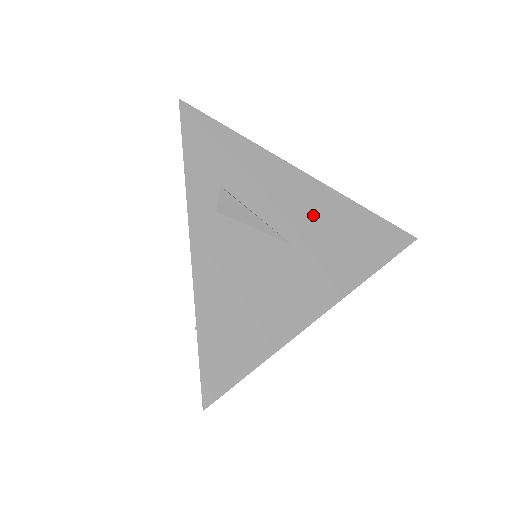
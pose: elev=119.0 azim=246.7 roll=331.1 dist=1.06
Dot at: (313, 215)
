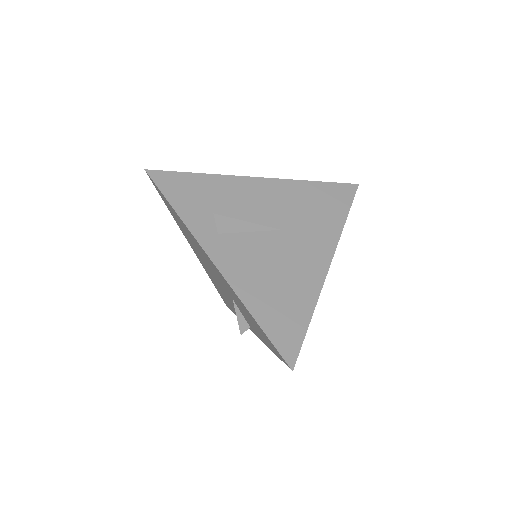
Dot at: (283, 203)
